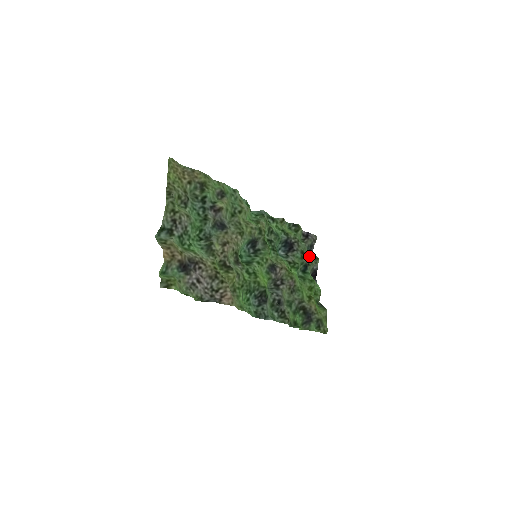
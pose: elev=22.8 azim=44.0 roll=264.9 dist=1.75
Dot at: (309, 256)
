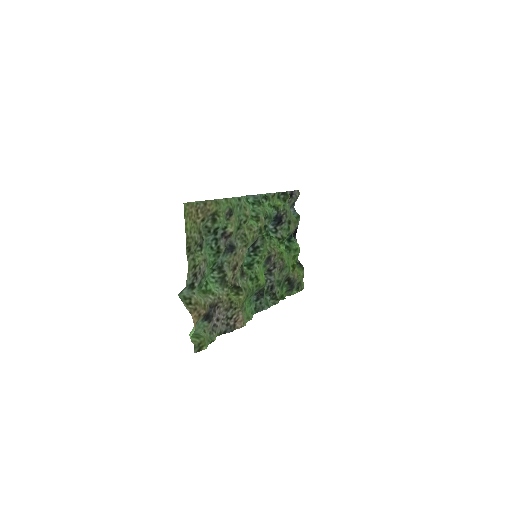
Dot at: (294, 222)
